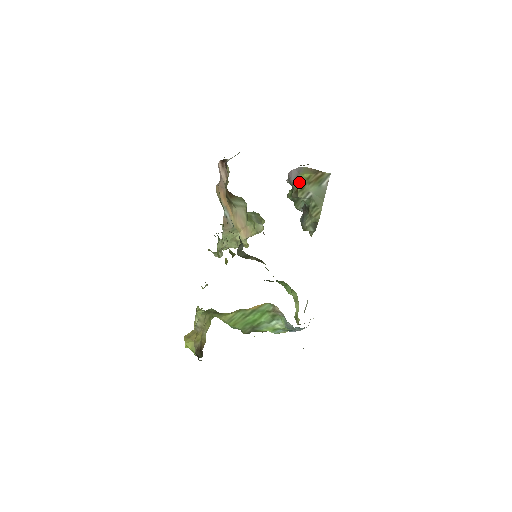
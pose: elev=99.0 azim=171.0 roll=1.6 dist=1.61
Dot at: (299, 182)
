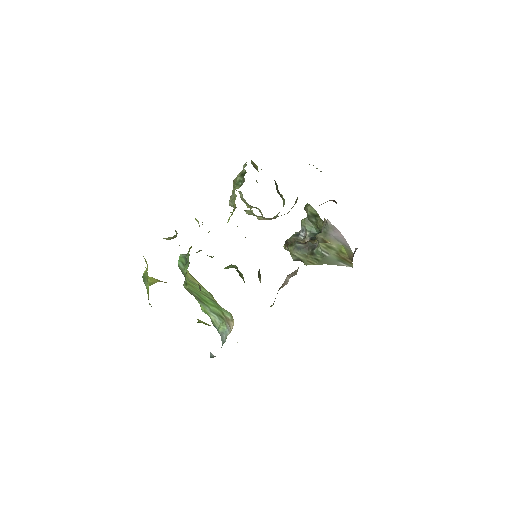
Dot at: (335, 244)
